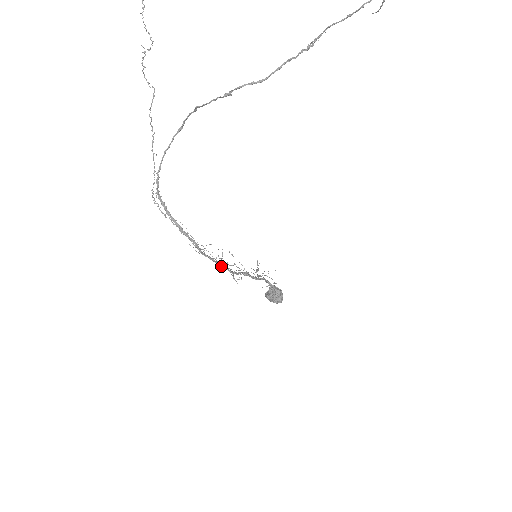
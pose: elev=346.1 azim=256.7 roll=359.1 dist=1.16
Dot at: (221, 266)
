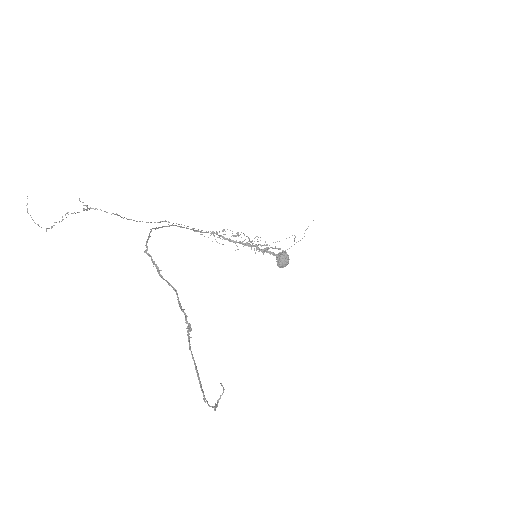
Dot at: (236, 242)
